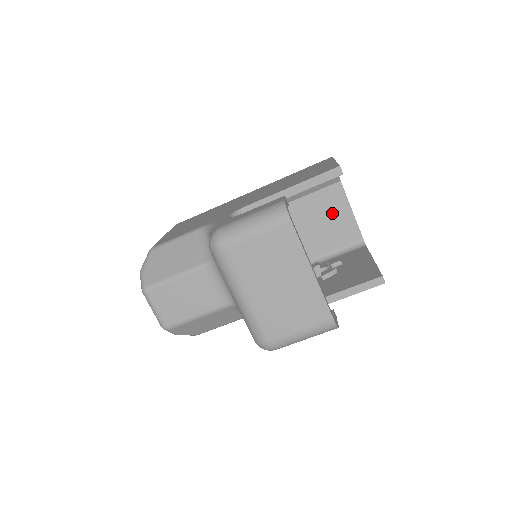
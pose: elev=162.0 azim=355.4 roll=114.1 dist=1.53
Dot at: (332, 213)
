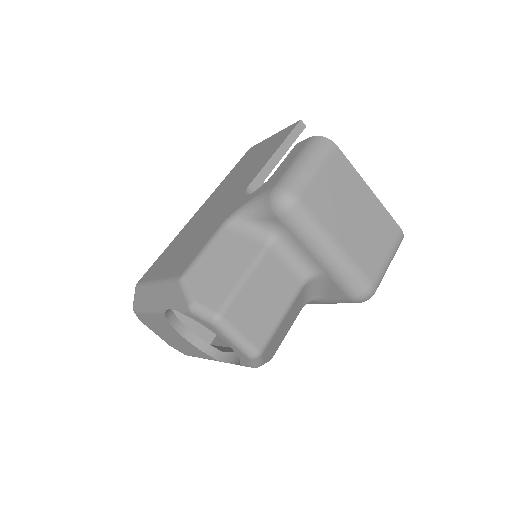
Dot at: occluded
